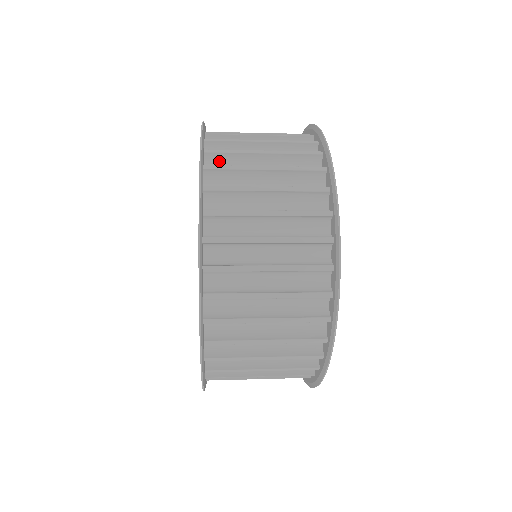
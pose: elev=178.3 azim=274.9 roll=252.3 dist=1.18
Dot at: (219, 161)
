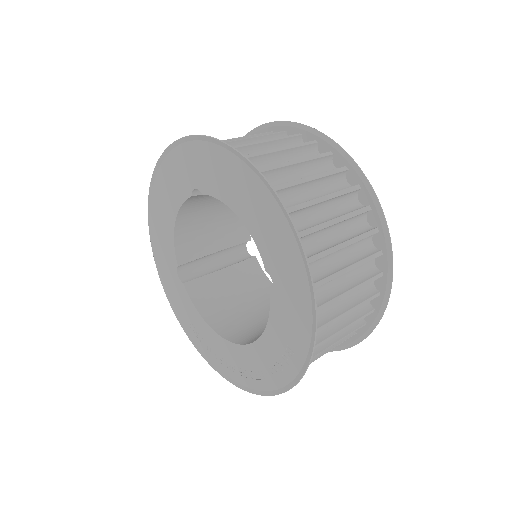
Dot at: occluded
